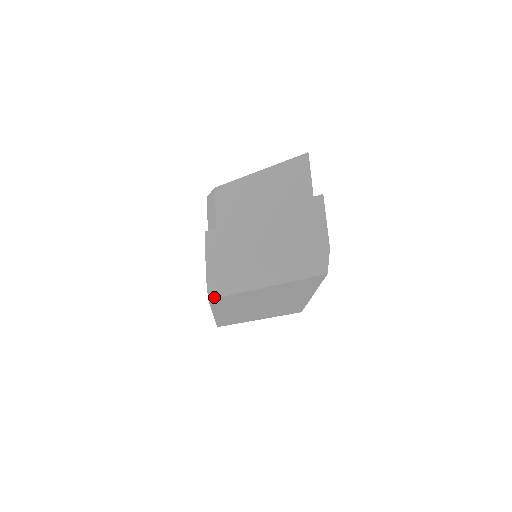
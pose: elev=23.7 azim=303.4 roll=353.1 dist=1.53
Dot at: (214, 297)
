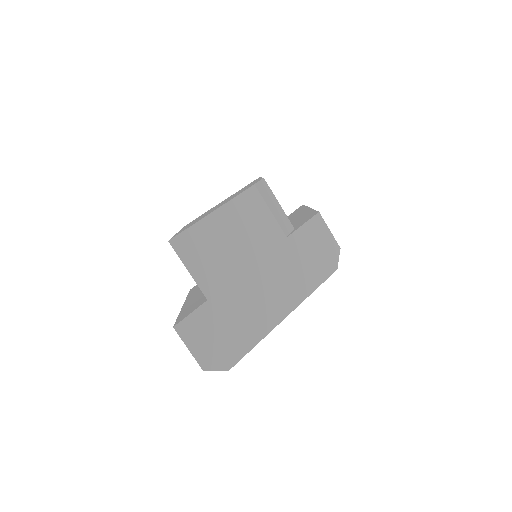
Dot at: occluded
